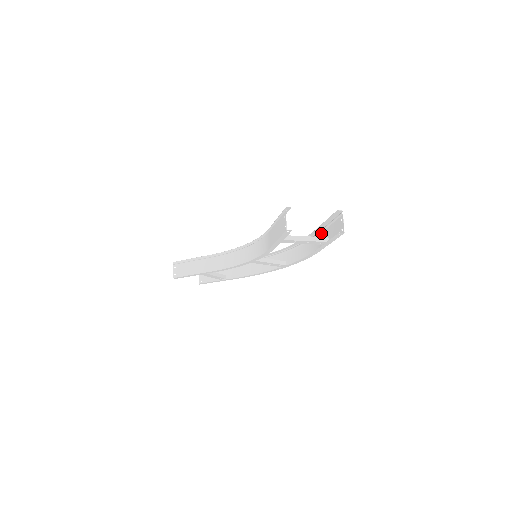
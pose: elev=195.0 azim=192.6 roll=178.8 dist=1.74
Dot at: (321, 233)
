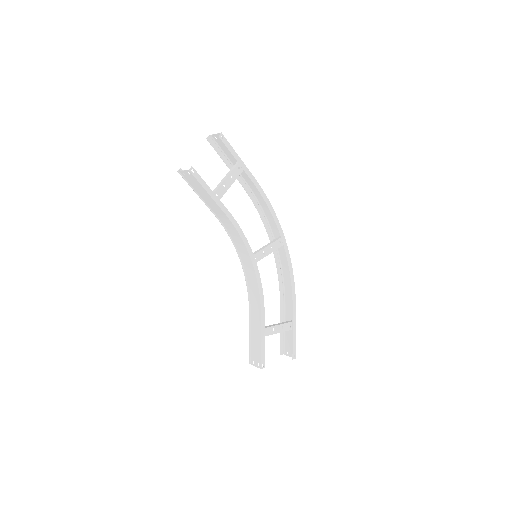
Dot at: (241, 175)
